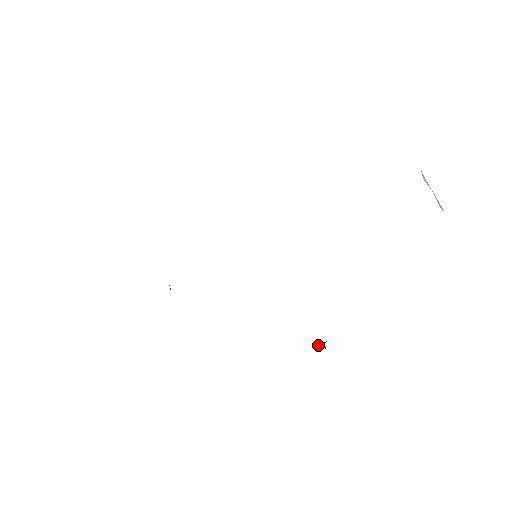
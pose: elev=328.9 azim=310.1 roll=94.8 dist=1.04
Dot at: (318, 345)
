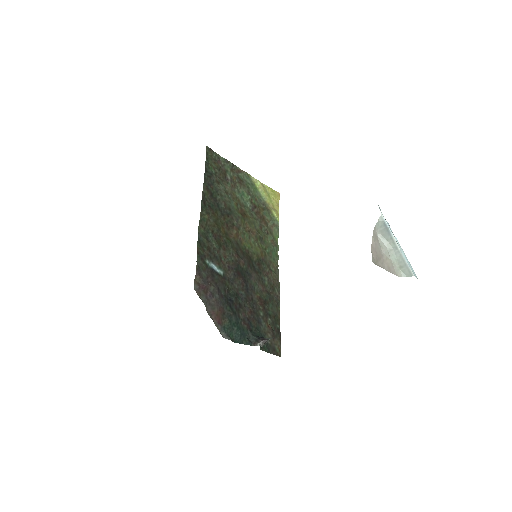
Dot at: (258, 340)
